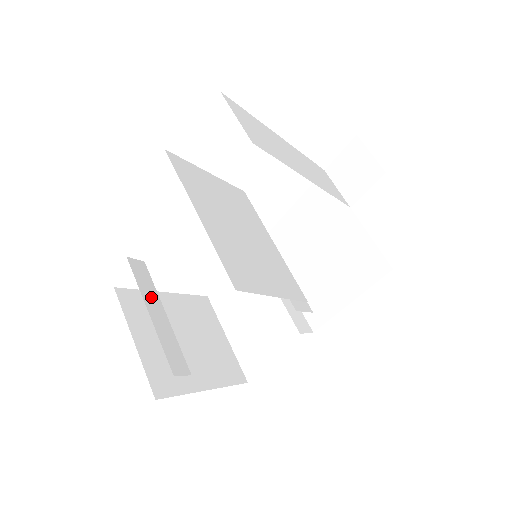
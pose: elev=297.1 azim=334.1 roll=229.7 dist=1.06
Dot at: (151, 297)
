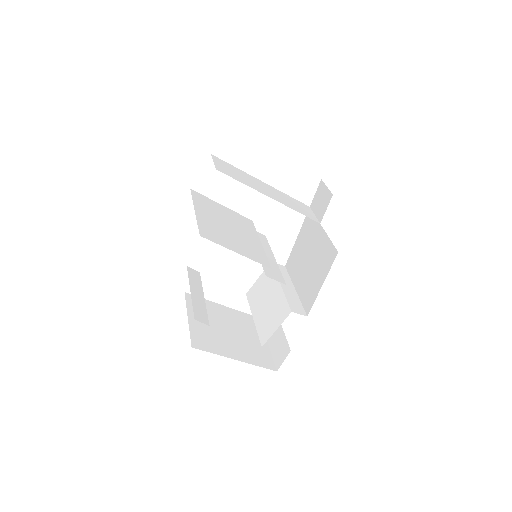
Dot at: (196, 286)
